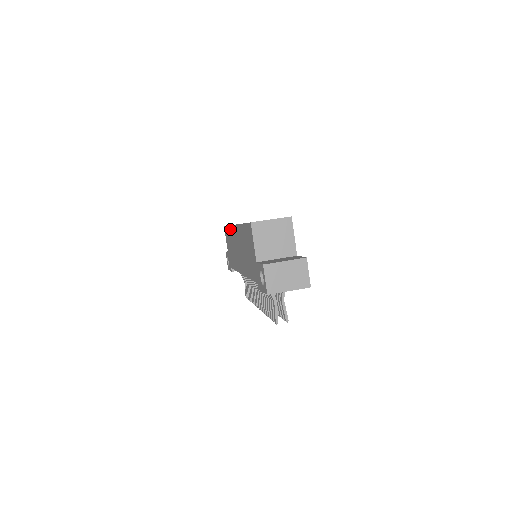
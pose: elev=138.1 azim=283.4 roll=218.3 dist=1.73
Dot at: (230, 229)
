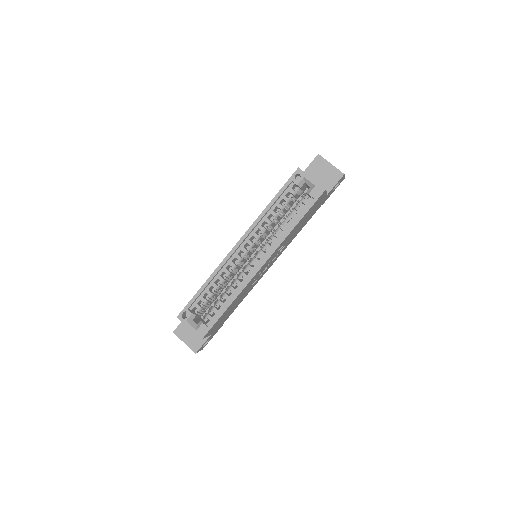
Dot at: (261, 214)
